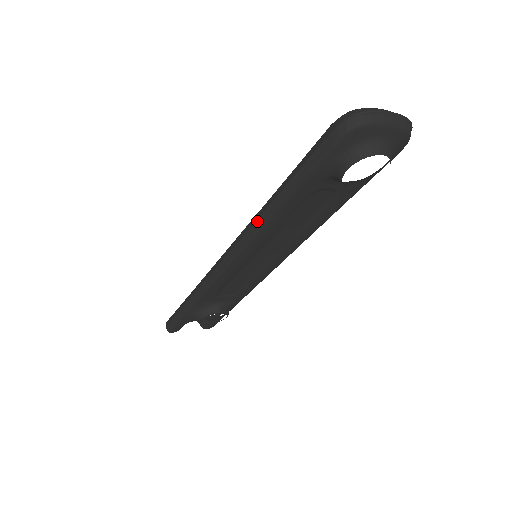
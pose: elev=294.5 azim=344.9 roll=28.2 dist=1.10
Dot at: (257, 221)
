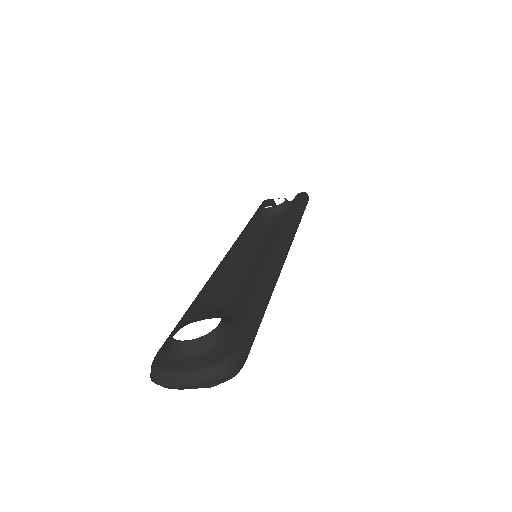
Dot at: occluded
